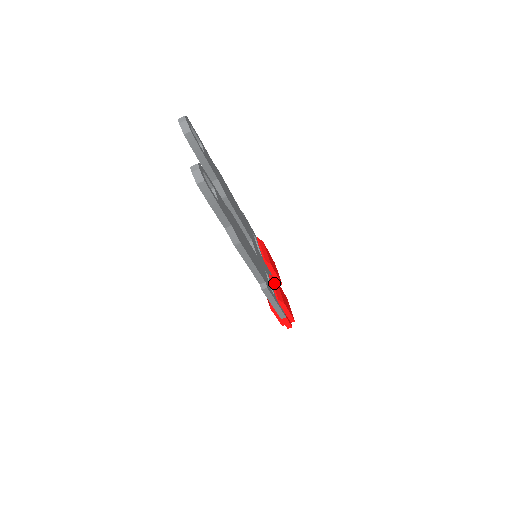
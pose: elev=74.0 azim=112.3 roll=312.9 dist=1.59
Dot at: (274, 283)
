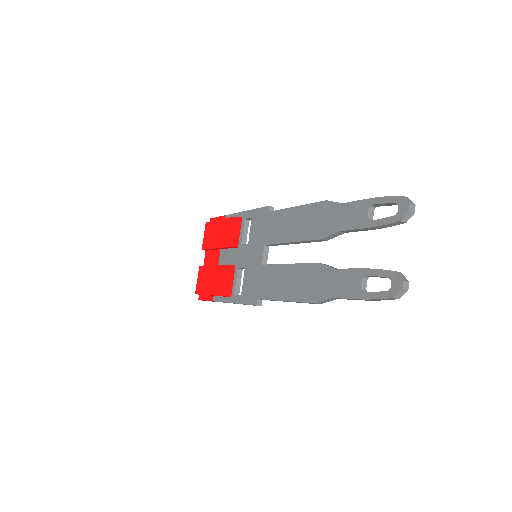
Dot at: occluded
